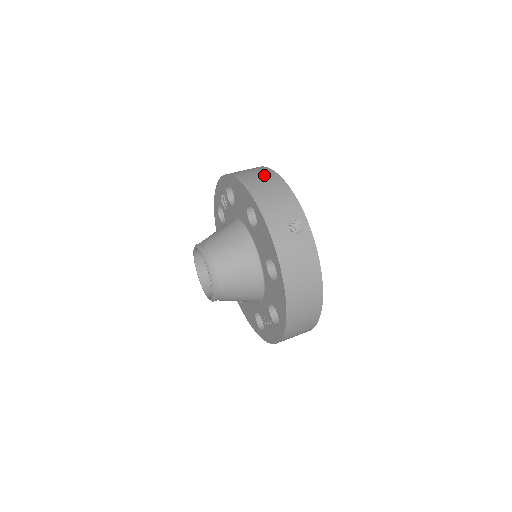
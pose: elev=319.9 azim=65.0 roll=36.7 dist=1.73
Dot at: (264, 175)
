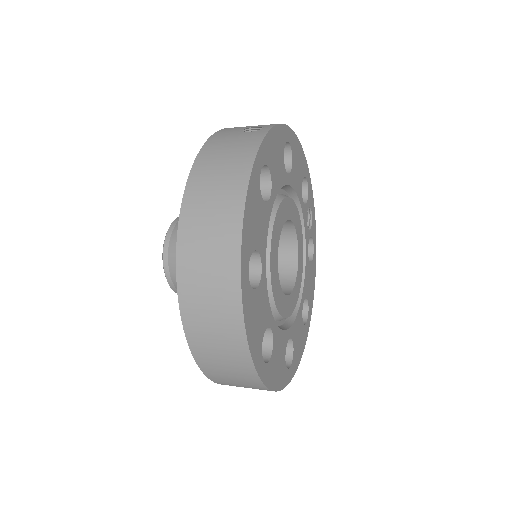
Dot at: occluded
